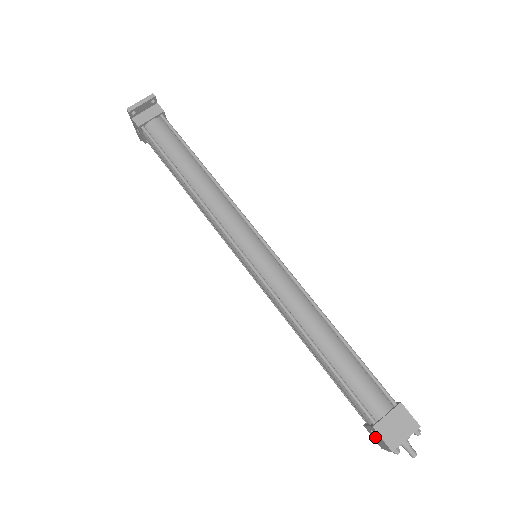
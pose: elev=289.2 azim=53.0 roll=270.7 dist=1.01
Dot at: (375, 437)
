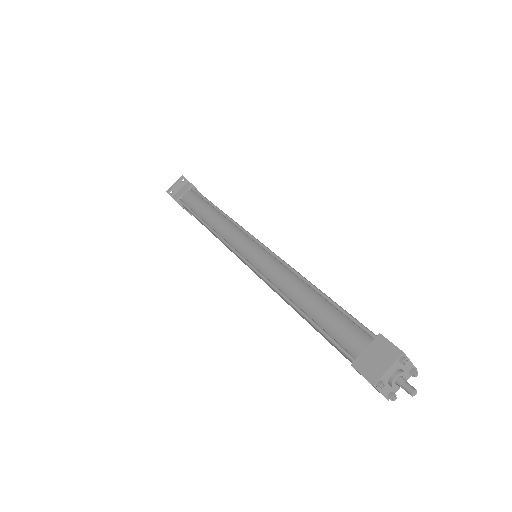
Dot at: occluded
